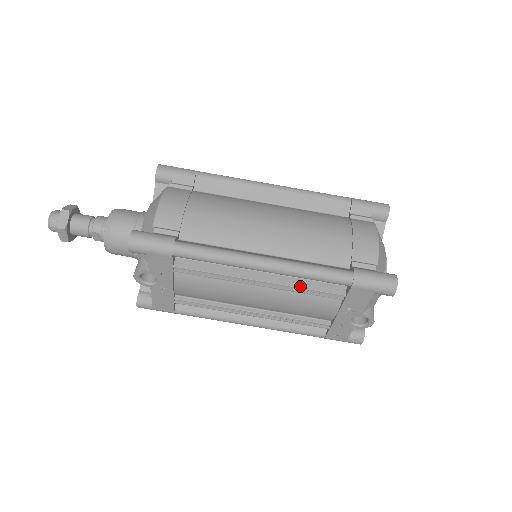
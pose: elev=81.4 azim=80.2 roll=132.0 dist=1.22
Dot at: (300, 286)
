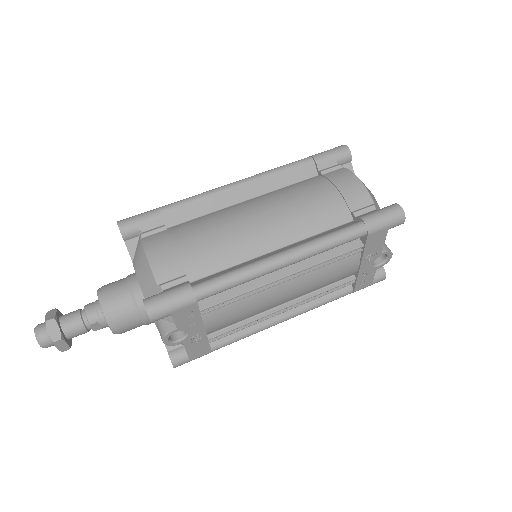
Dot at: (322, 260)
